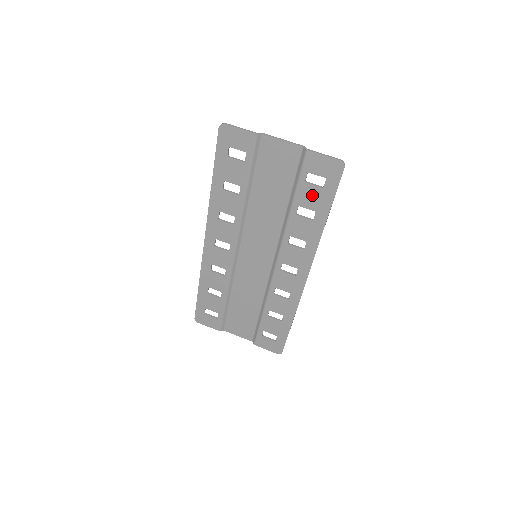
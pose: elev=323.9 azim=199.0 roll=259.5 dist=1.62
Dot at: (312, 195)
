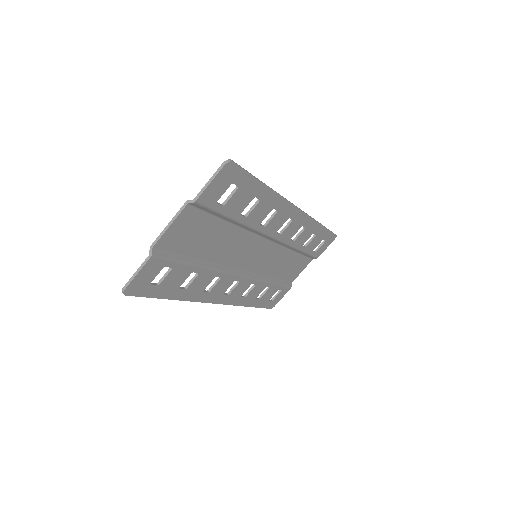
Dot at: (239, 200)
